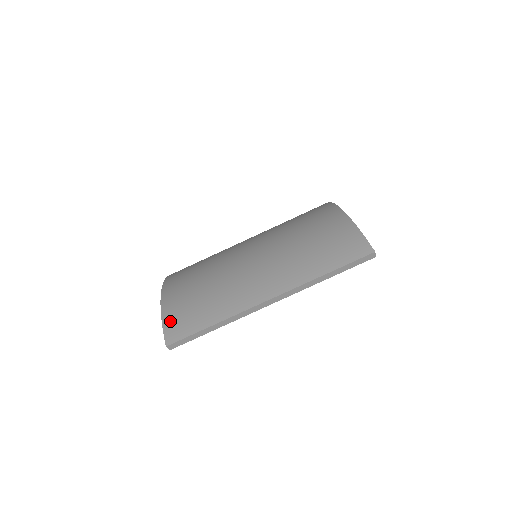
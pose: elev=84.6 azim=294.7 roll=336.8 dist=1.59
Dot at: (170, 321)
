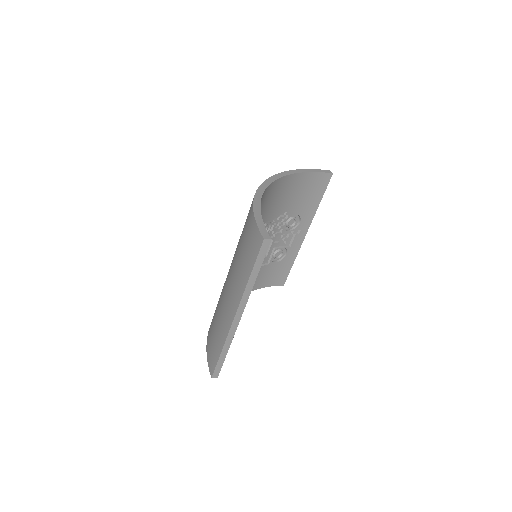
Dot at: (209, 357)
